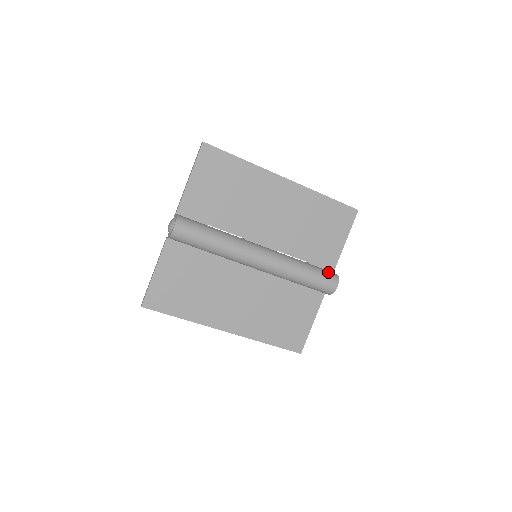
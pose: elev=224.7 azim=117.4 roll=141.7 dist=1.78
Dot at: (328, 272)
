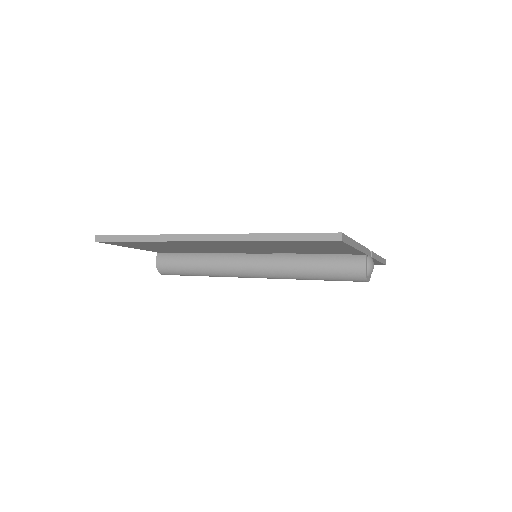
Dot at: (347, 271)
